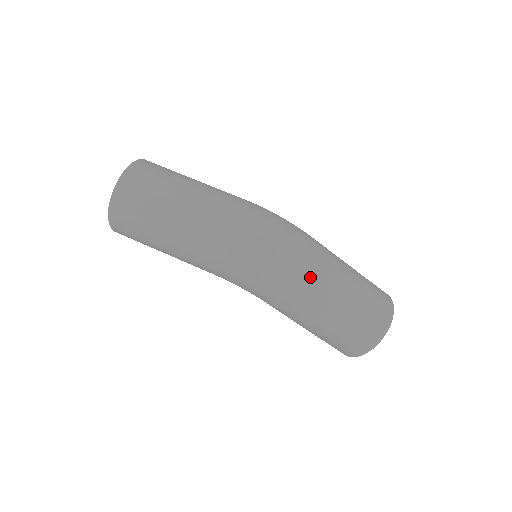
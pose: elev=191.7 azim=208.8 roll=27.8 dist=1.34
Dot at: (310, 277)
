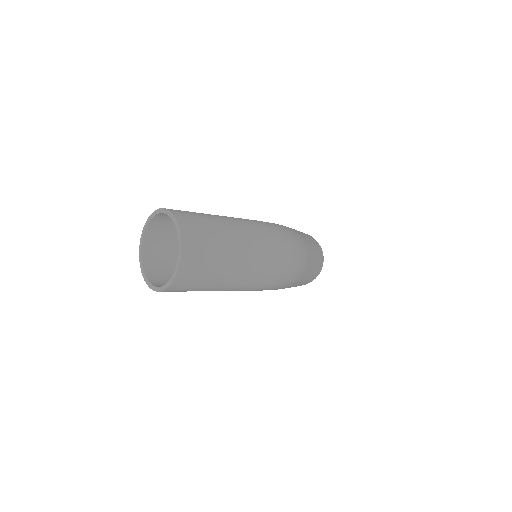
Dot at: (307, 268)
